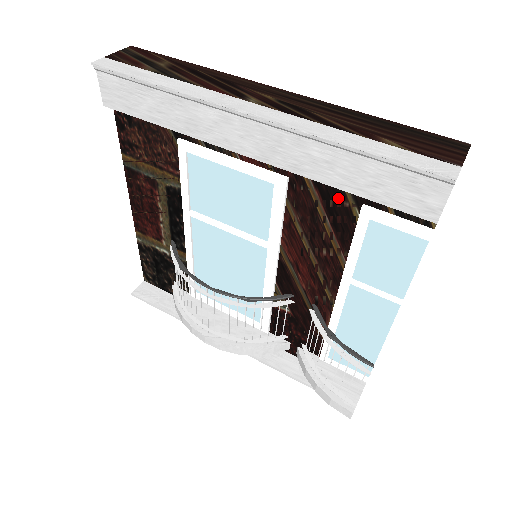
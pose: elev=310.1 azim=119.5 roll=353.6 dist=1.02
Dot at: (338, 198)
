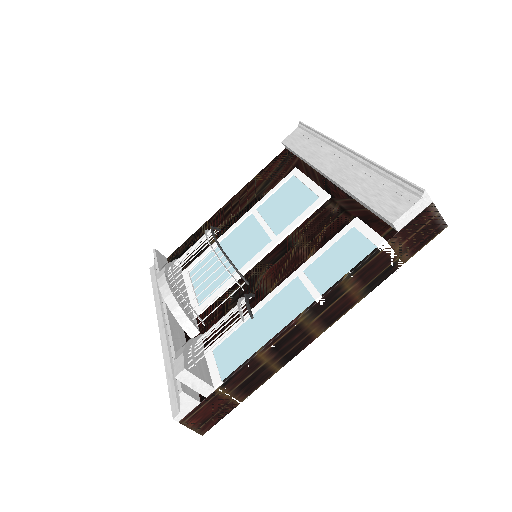
Dot at: (347, 213)
